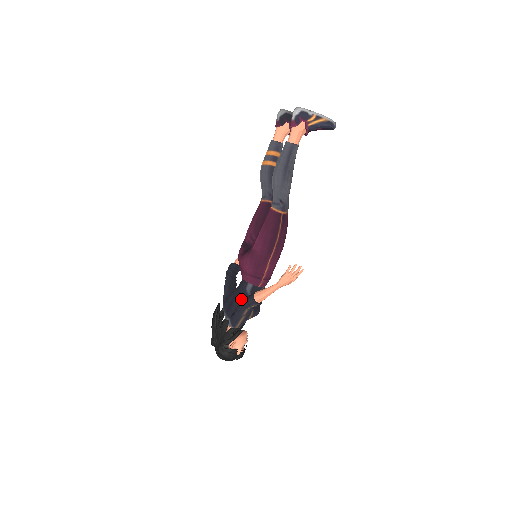
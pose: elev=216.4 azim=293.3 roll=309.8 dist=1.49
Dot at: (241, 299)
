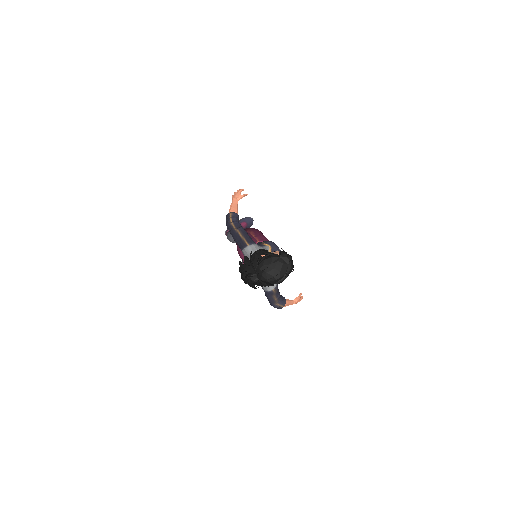
Dot at: occluded
